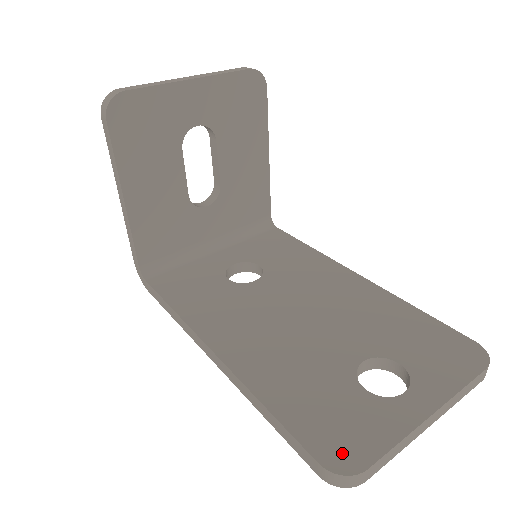
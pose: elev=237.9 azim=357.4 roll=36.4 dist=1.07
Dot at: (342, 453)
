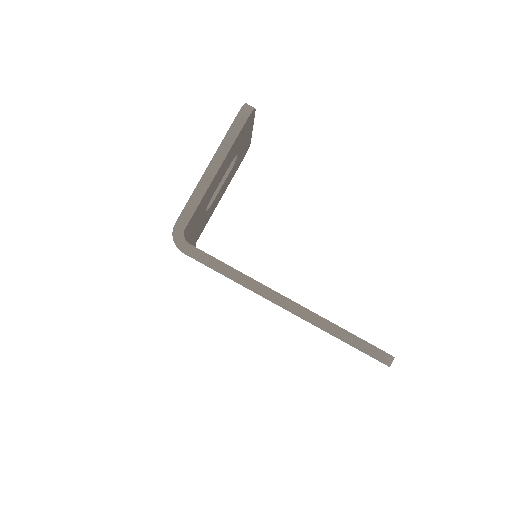
Dot at: occluded
